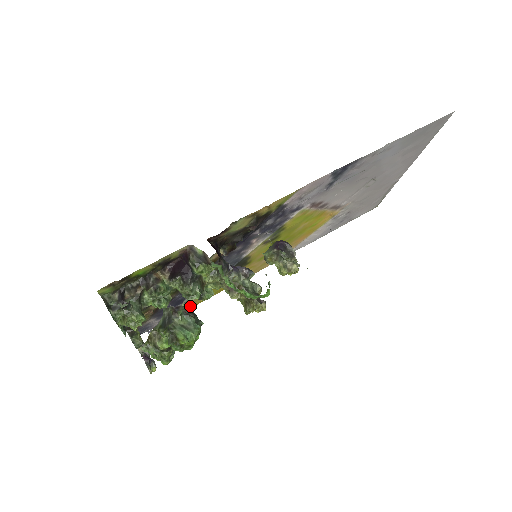
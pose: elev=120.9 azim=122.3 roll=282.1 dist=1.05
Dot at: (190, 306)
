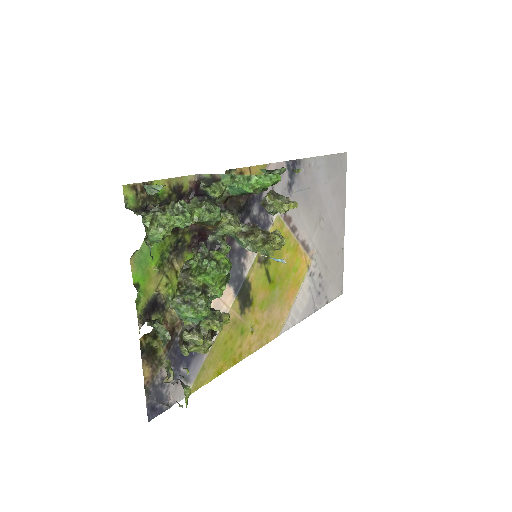
Dot at: occluded
